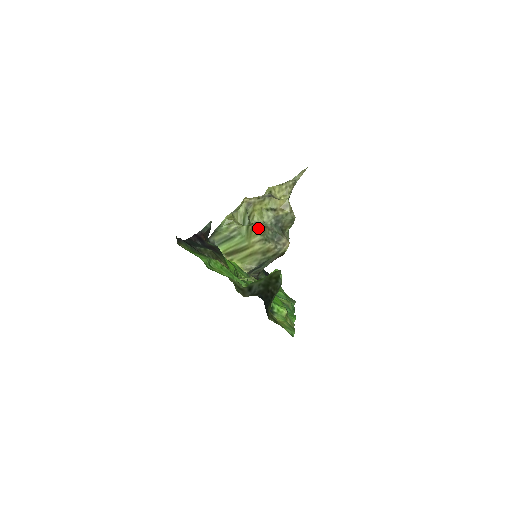
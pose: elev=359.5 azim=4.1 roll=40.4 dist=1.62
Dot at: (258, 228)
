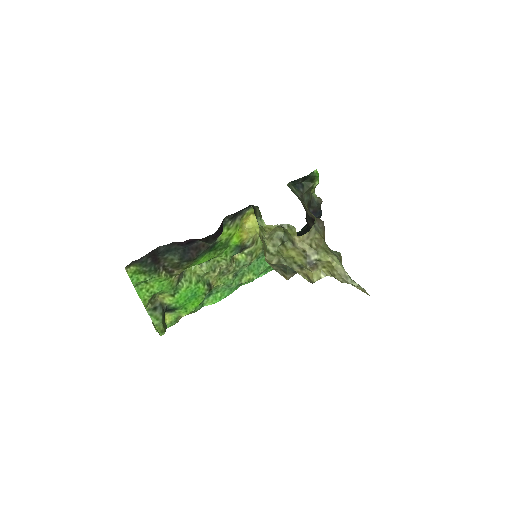
Dot at: (268, 261)
